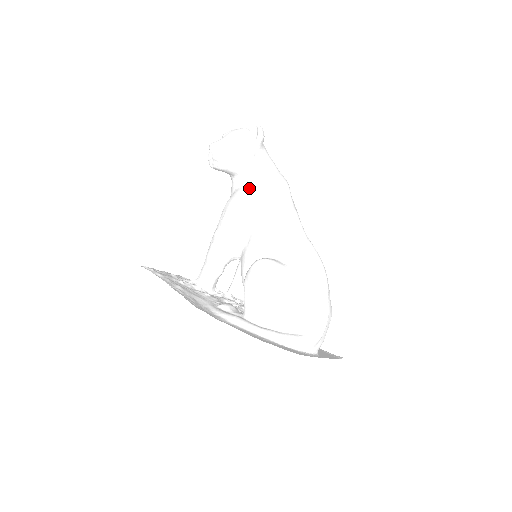
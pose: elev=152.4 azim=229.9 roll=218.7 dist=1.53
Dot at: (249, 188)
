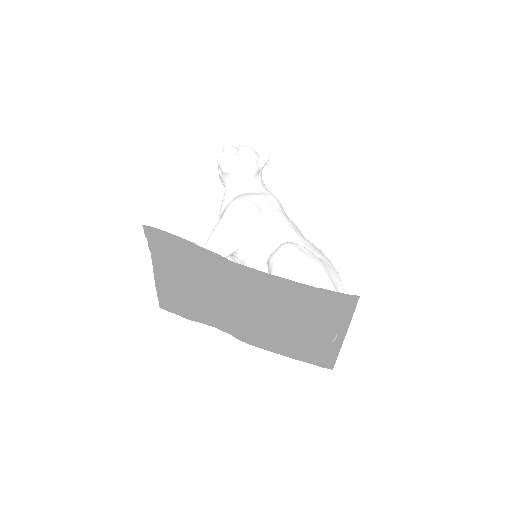
Dot at: (257, 193)
